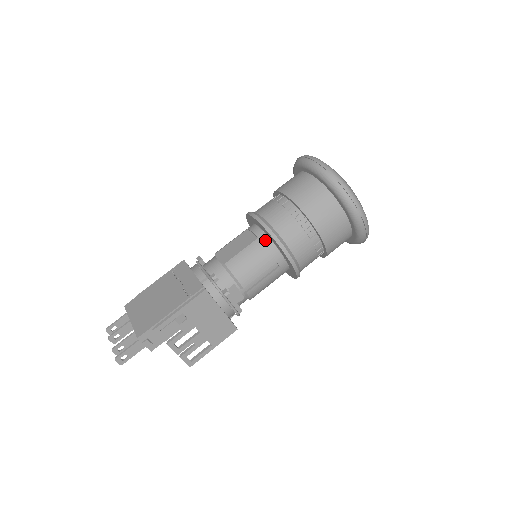
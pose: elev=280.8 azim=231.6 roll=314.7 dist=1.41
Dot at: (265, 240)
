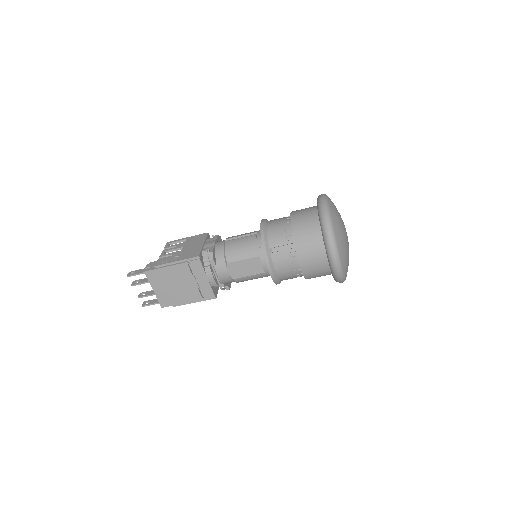
Dot at: (269, 274)
